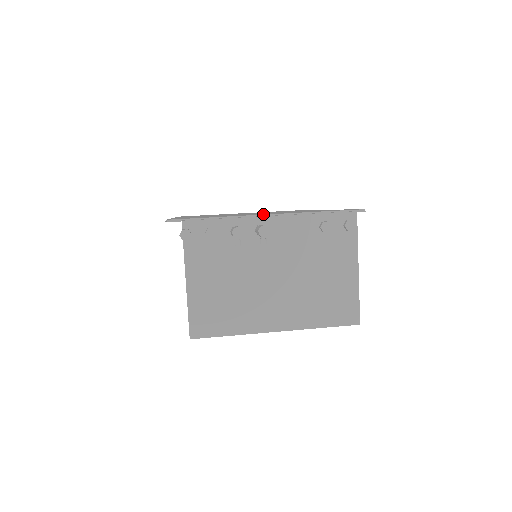
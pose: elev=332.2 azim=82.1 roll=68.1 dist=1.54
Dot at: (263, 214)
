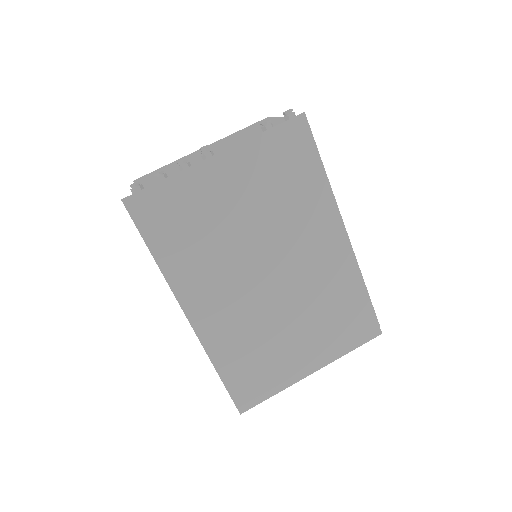
Dot at: (306, 365)
